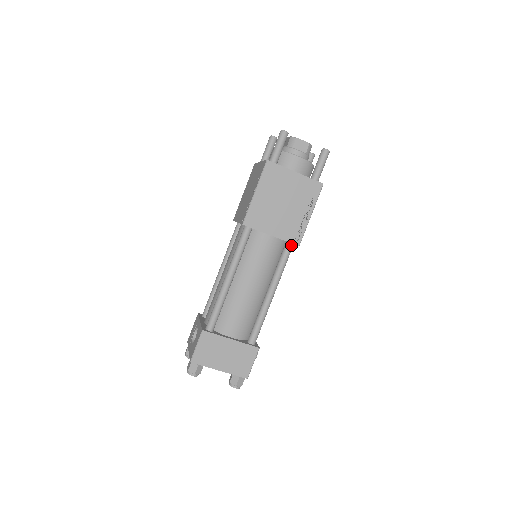
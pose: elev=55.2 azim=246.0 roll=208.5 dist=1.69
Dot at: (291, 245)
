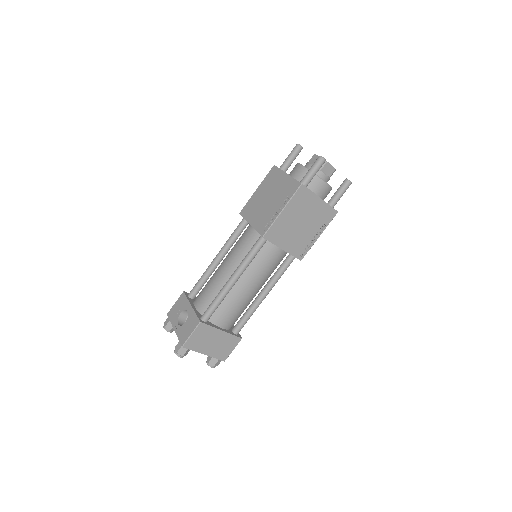
Dot at: (294, 258)
